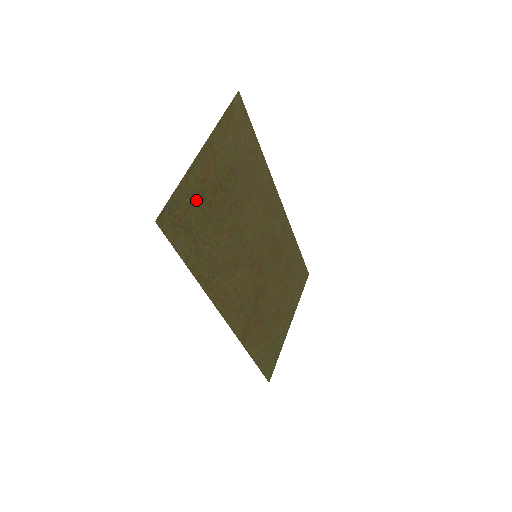
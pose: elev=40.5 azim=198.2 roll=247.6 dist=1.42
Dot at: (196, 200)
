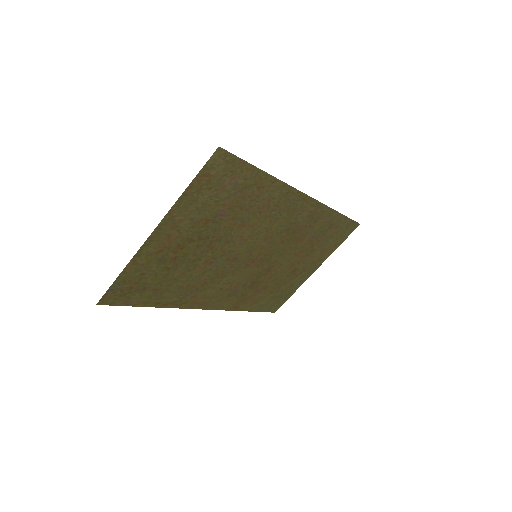
Dot at: (152, 267)
